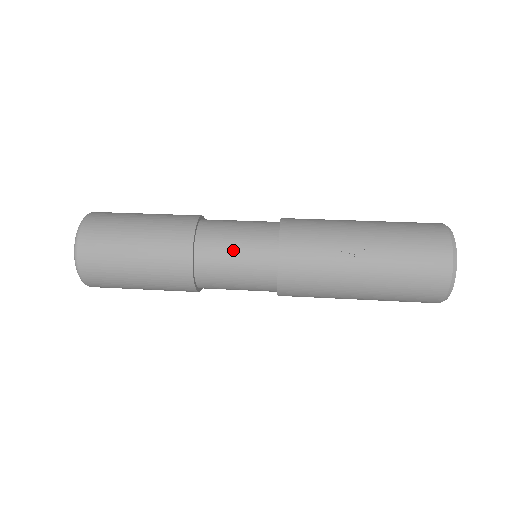
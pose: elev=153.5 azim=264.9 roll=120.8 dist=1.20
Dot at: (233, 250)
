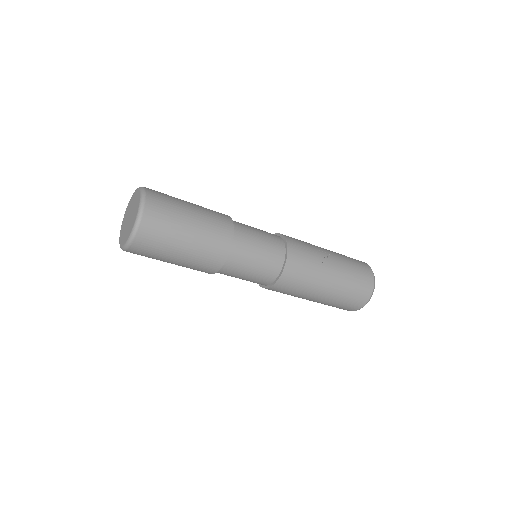
Dot at: (258, 236)
